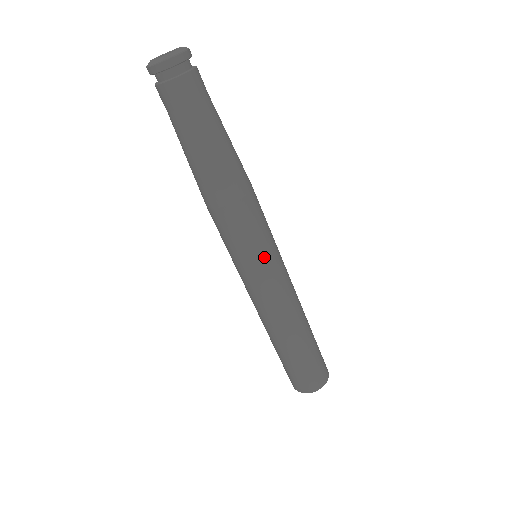
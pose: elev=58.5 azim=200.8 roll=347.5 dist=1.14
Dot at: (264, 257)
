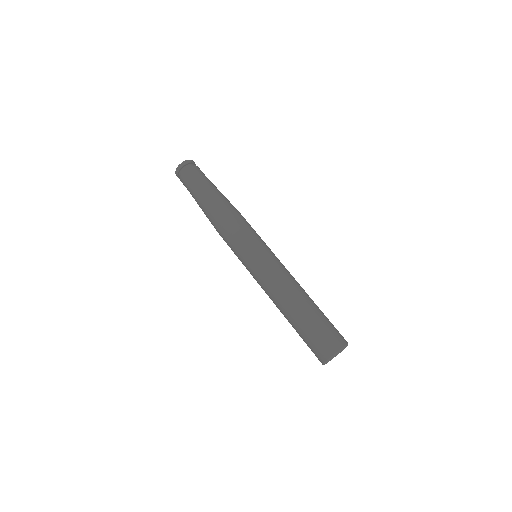
Dot at: (263, 242)
